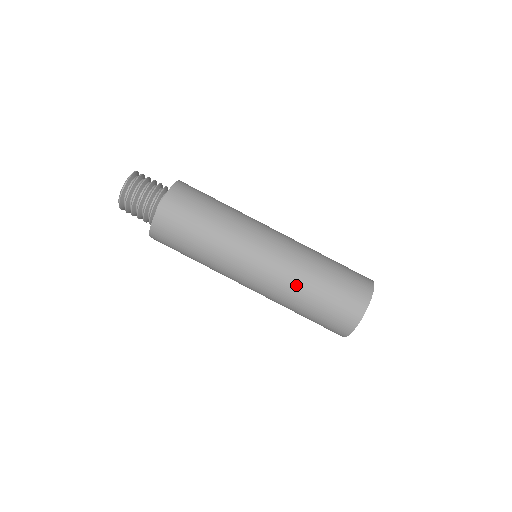
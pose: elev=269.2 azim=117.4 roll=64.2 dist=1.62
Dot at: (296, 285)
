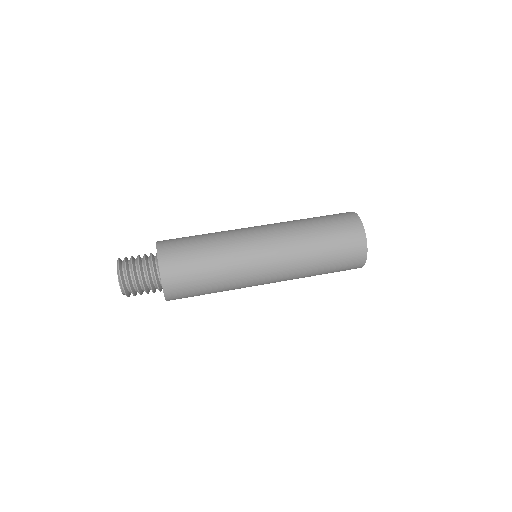
Dot at: (298, 228)
